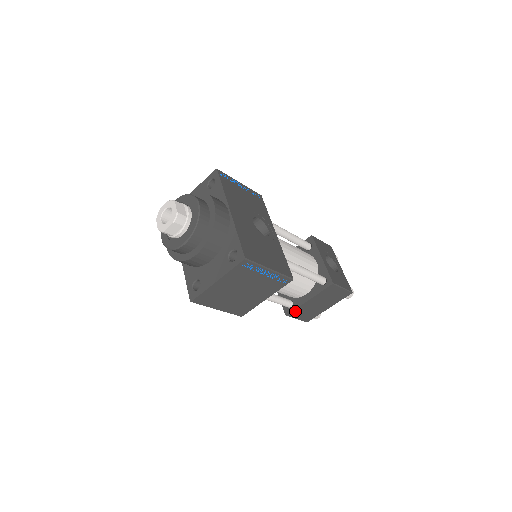
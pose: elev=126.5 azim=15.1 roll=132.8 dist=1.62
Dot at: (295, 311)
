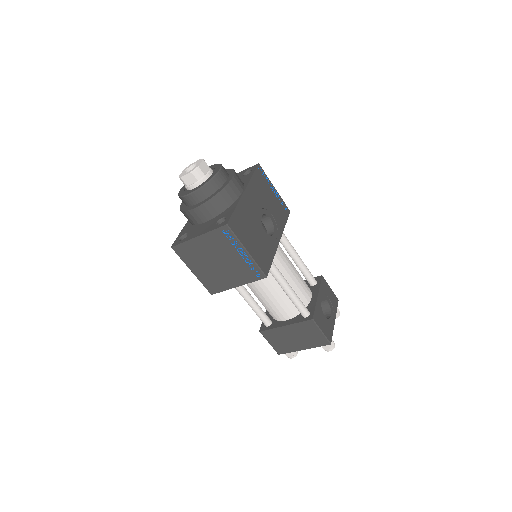
Dot at: (269, 332)
